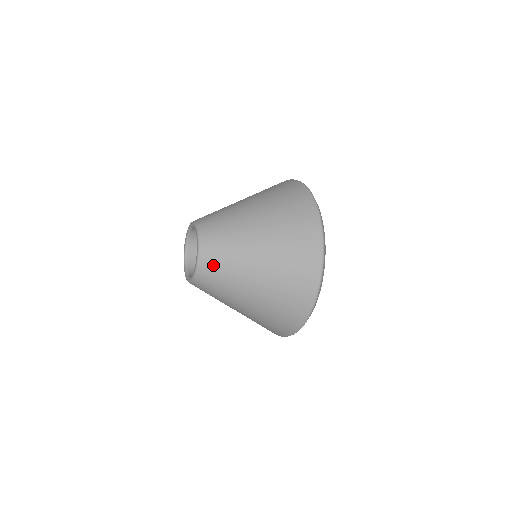
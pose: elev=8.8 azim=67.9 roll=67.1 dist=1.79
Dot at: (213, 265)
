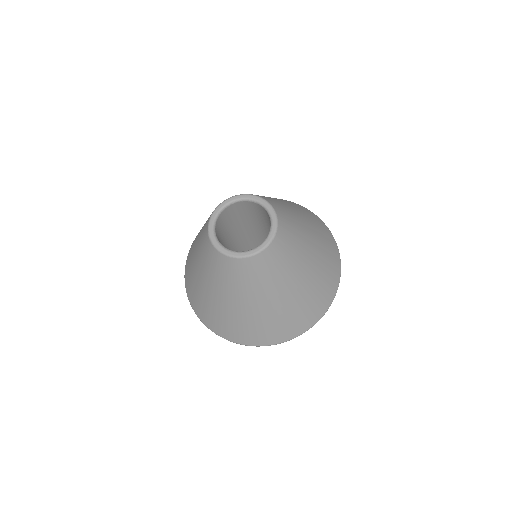
Dot at: (285, 242)
